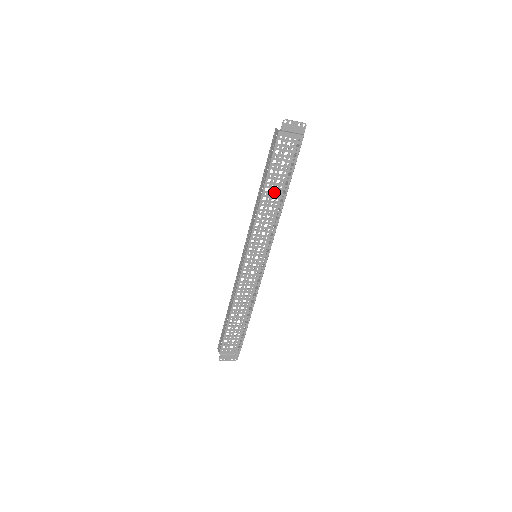
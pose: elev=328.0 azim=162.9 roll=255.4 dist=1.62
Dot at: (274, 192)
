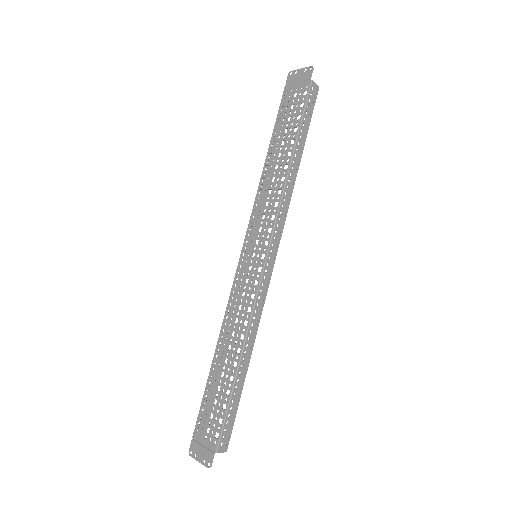
Dot at: (278, 157)
